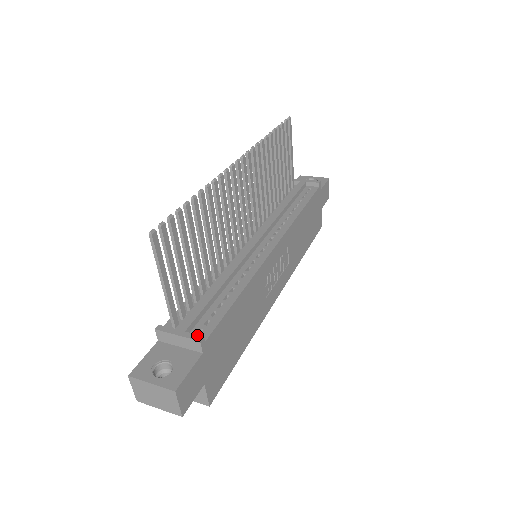
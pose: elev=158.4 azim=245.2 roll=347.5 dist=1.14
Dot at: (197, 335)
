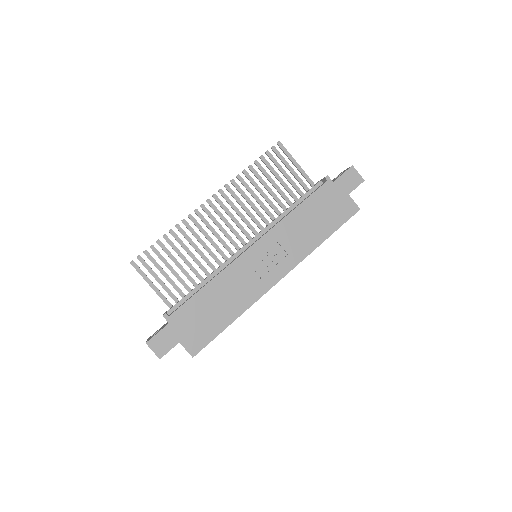
Dot at: (165, 313)
